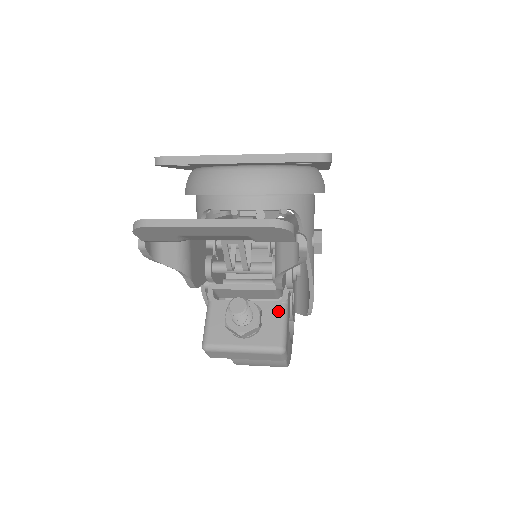
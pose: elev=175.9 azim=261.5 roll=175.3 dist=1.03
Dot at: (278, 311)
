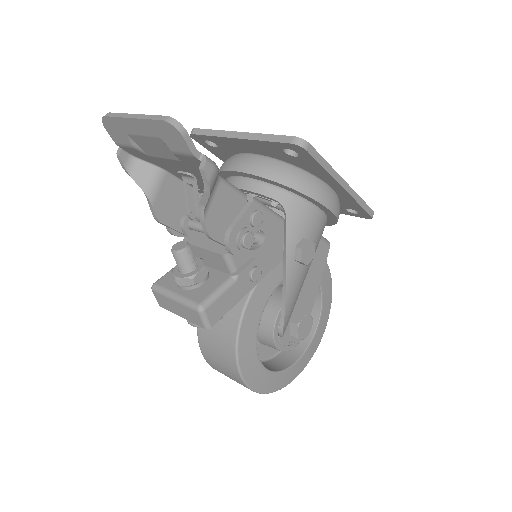
Dot at: (222, 280)
